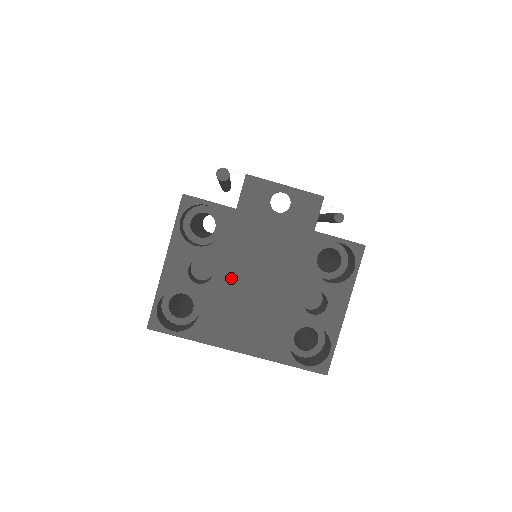
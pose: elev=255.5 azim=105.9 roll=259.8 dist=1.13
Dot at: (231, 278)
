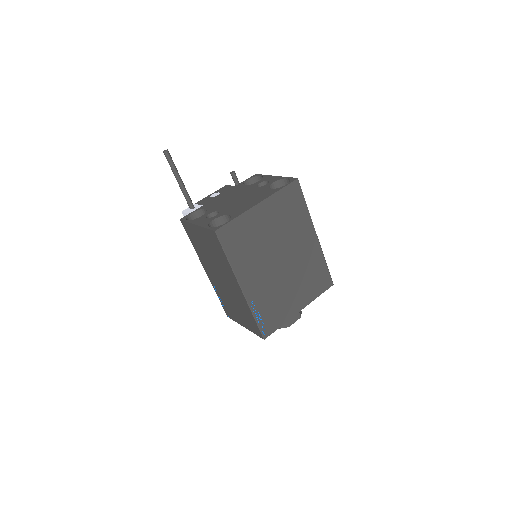
Dot at: (226, 206)
